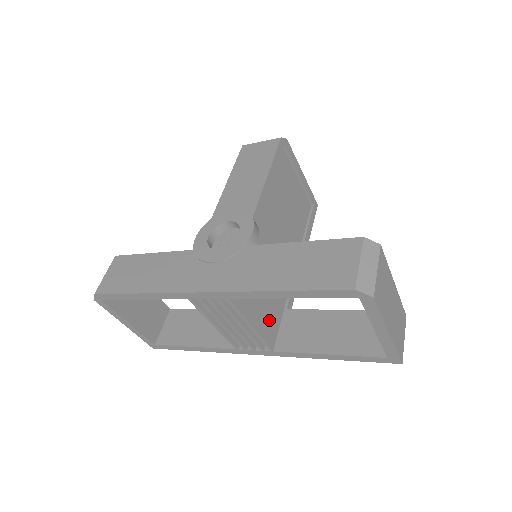
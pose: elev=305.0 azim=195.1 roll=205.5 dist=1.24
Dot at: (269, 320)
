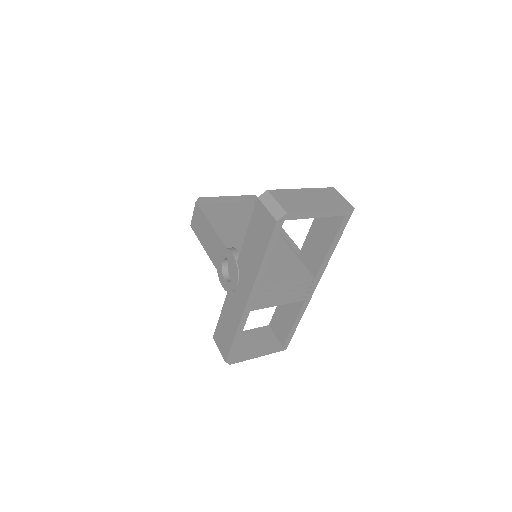
Dot at: (294, 271)
